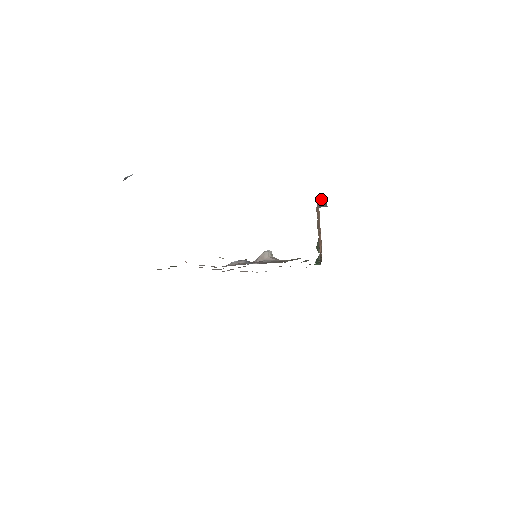
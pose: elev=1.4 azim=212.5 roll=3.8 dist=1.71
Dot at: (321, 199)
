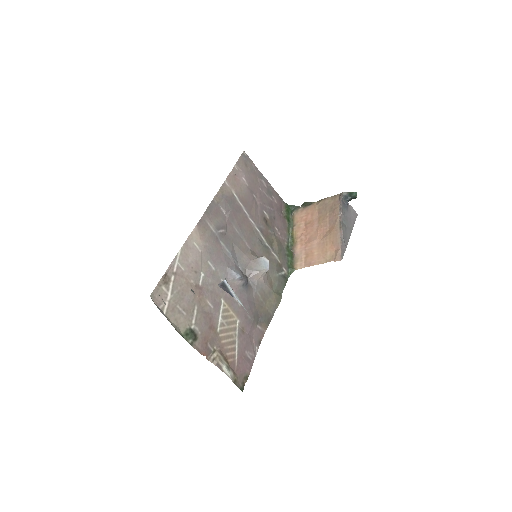
Dot at: (354, 194)
